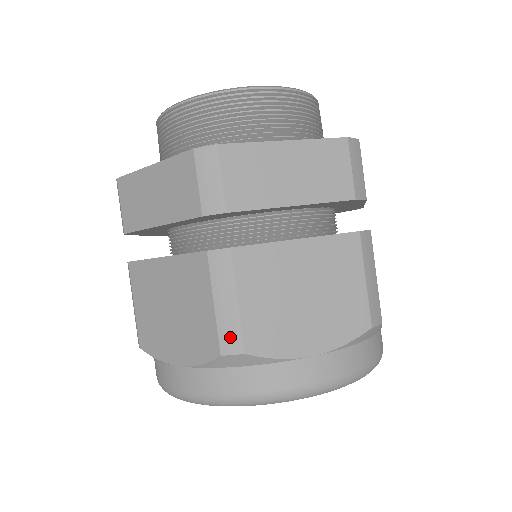
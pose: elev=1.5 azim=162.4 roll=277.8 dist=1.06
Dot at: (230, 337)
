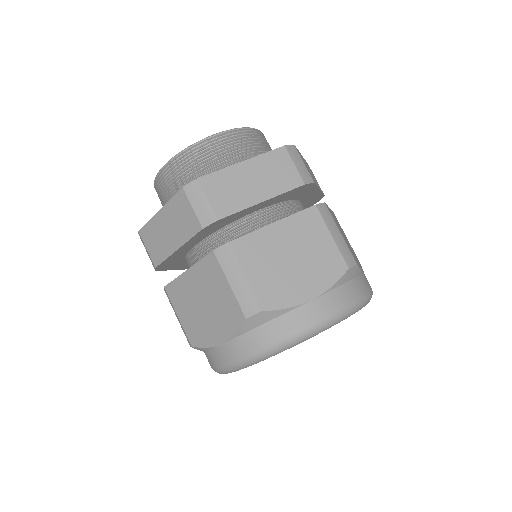
Dot at: (186, 337)
